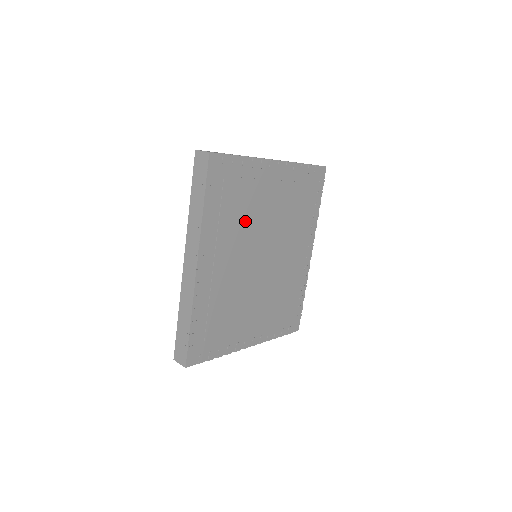
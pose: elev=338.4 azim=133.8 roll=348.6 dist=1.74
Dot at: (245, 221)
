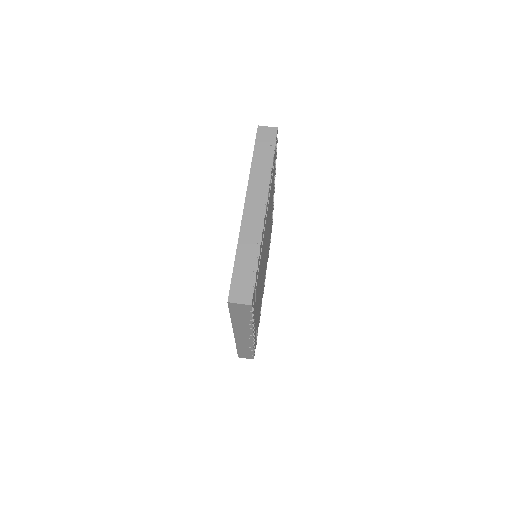
Dot at: occluded
